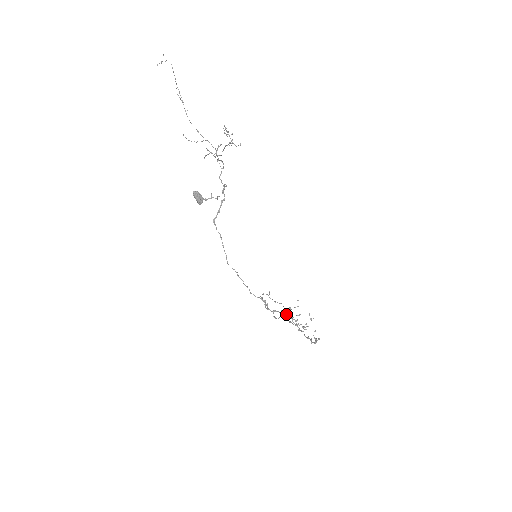
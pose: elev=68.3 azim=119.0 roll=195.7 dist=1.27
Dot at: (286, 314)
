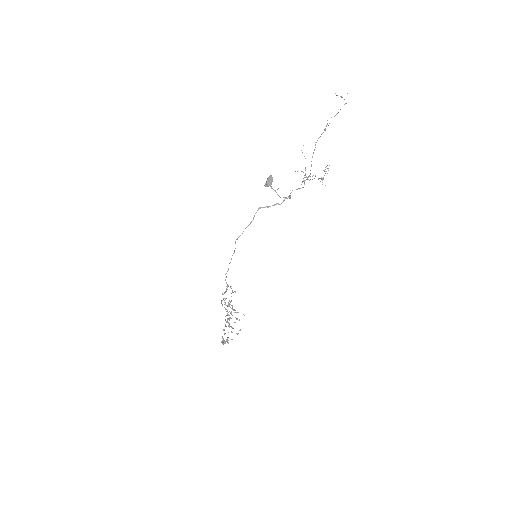
Dot at: (228, 312)
